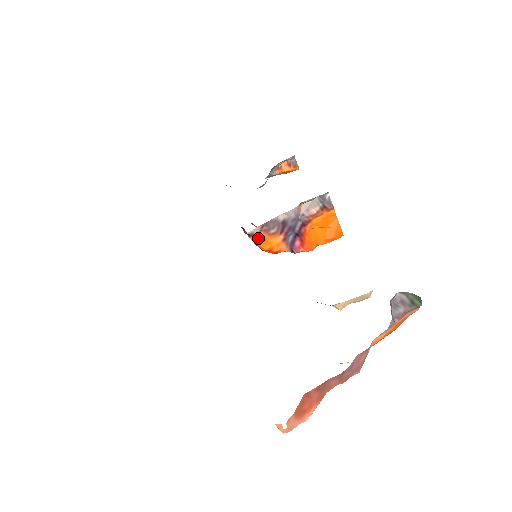
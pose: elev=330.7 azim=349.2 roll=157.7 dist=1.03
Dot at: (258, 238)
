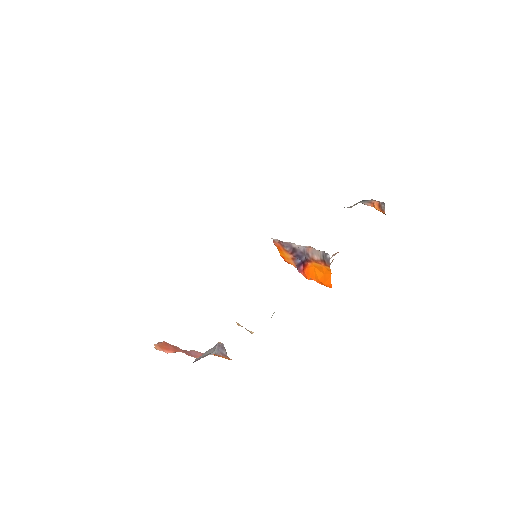
Dot at: (277, 245)
